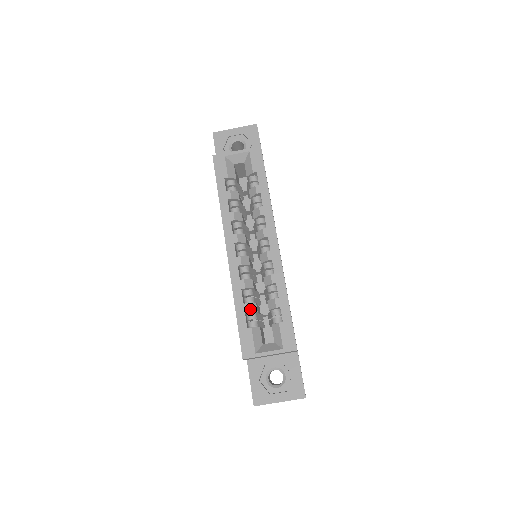
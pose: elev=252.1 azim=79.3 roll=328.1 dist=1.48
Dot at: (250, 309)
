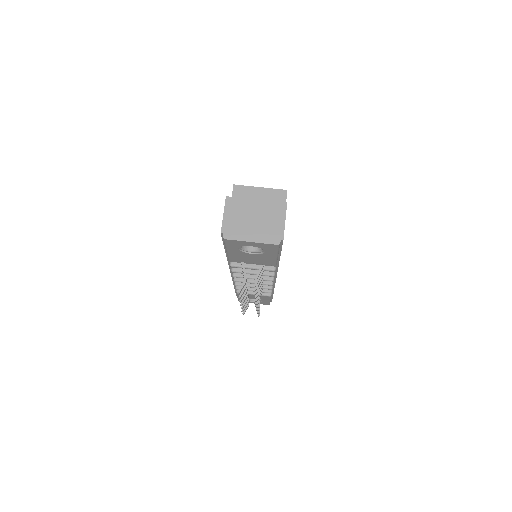
Dot at: occluded
